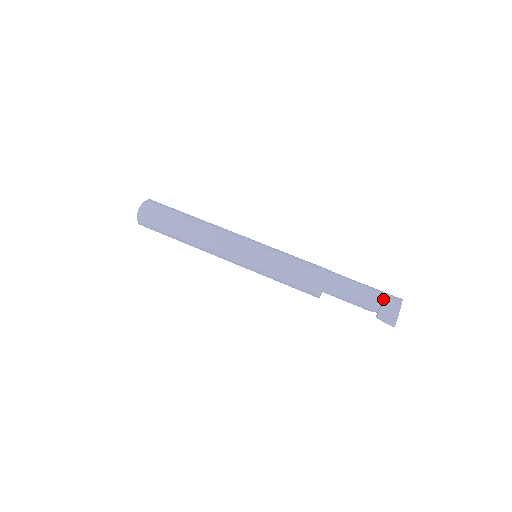
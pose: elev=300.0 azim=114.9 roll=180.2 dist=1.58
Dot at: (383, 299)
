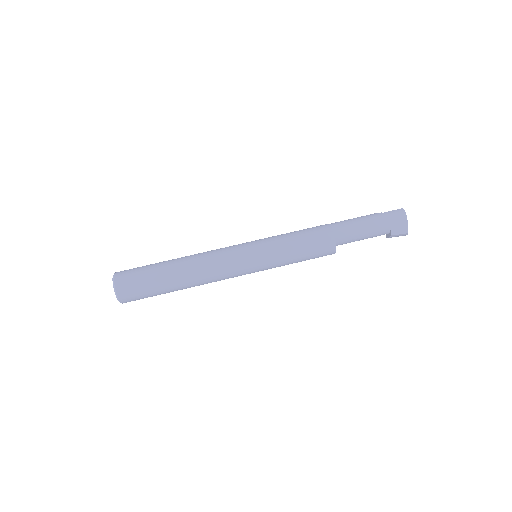
Dot at: (391, 228)
